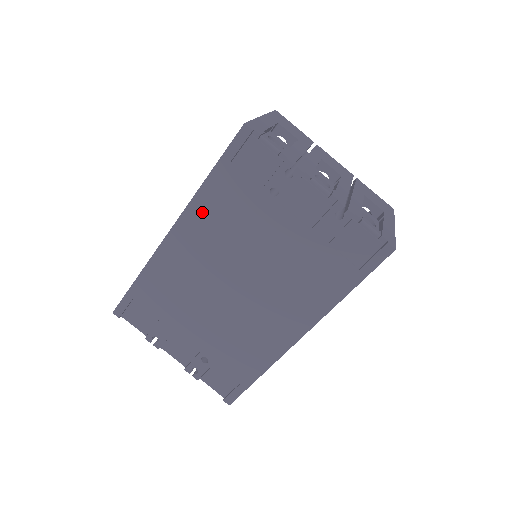
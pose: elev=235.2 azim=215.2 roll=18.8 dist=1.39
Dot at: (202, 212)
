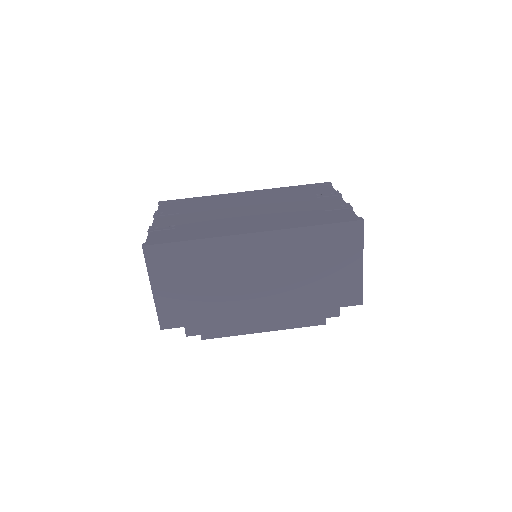
Dot at: (272, 191)
